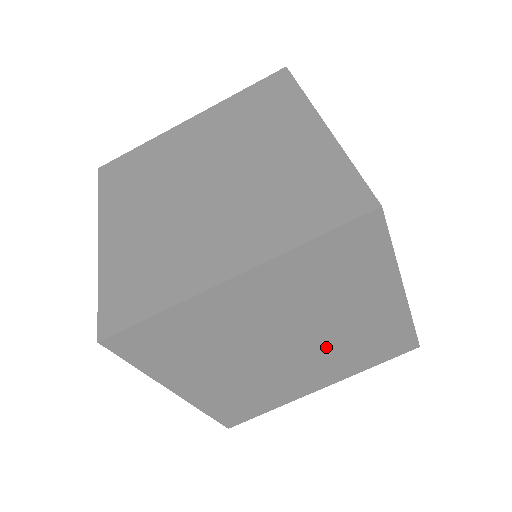
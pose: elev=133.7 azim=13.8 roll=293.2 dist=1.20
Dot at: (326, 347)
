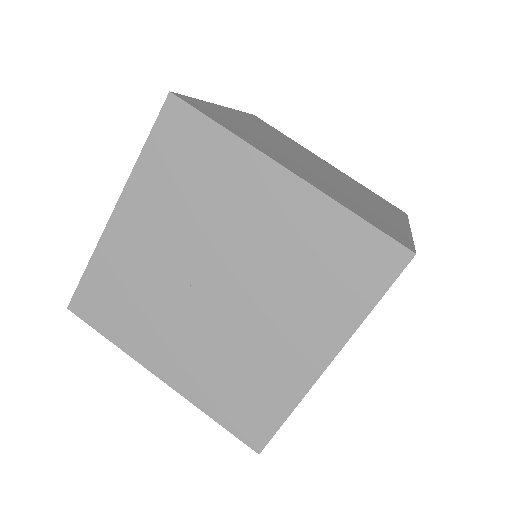
Dot at: occluded
